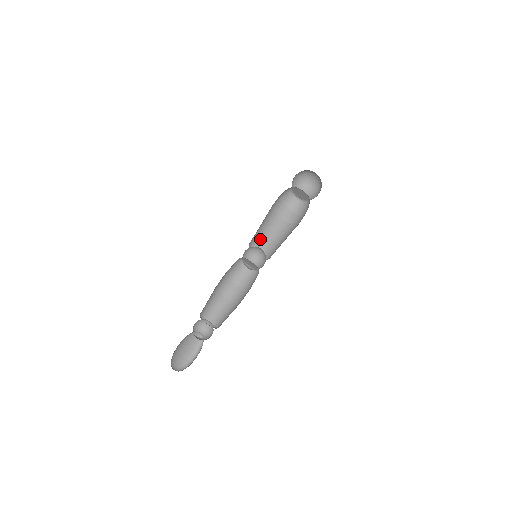
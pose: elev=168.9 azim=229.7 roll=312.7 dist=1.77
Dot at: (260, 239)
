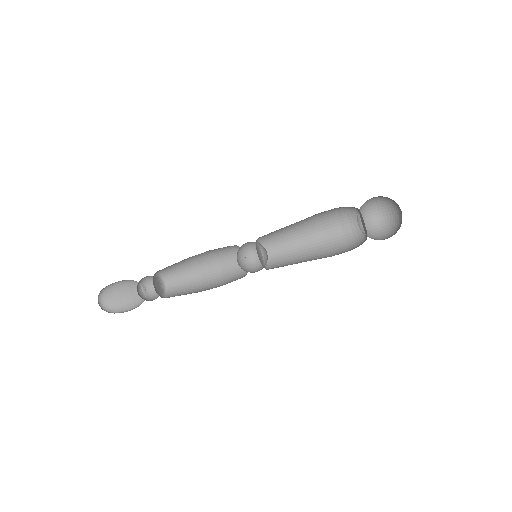
Dot at: (284, 249)
